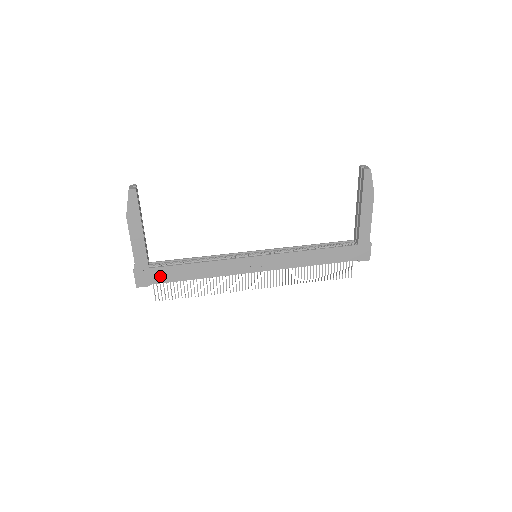
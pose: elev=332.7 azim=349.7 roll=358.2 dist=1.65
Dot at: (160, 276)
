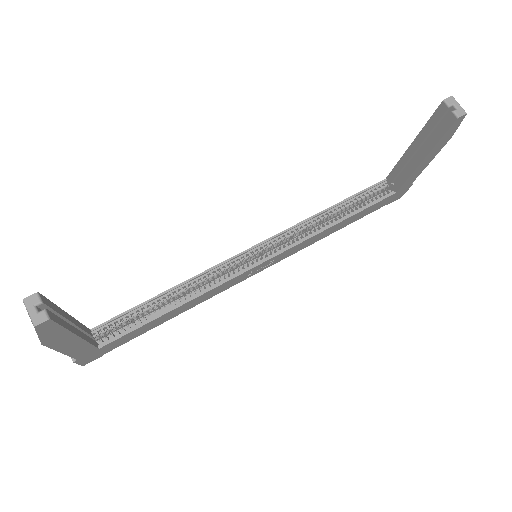
Dot at: (118, 343)
